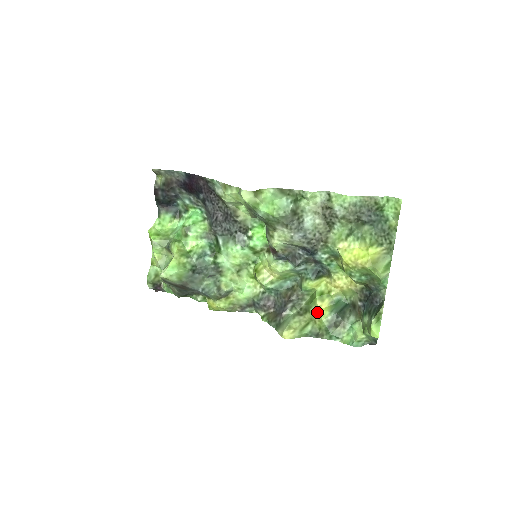
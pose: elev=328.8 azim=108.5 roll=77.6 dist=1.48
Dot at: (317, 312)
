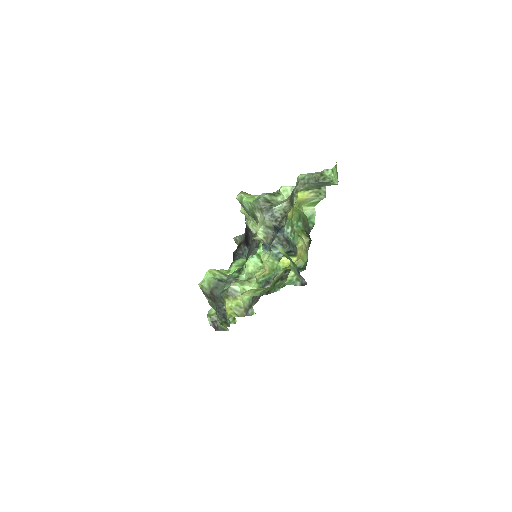
Dot at: occluded
